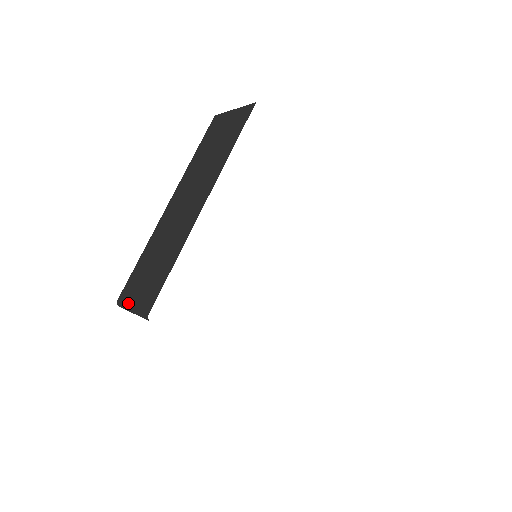
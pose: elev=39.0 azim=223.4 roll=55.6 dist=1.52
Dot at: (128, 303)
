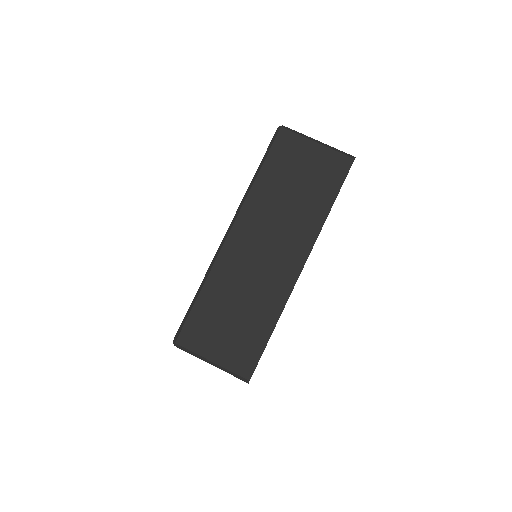
Dot at: (203, 353)
